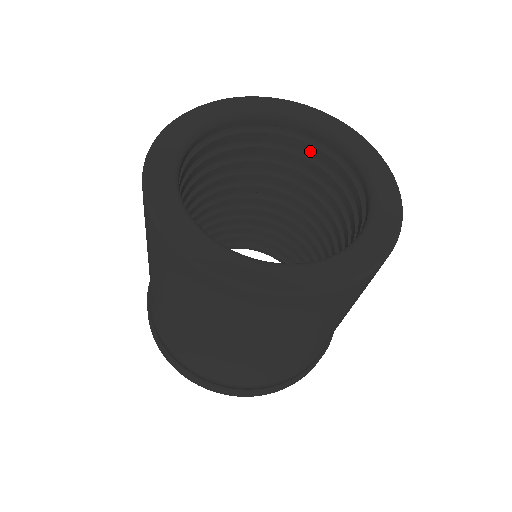
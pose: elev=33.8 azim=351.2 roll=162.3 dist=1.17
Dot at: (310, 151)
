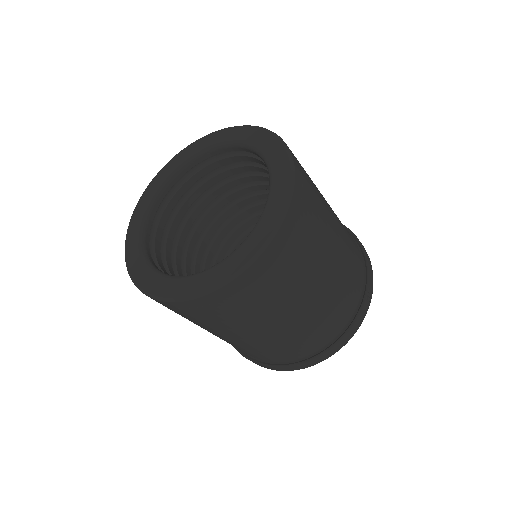
Dot at: (199, 178)
